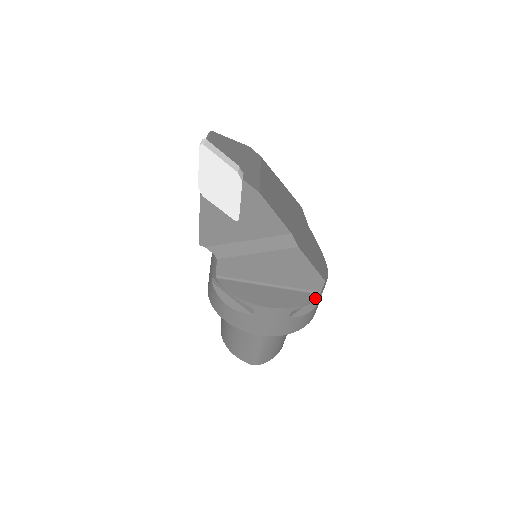
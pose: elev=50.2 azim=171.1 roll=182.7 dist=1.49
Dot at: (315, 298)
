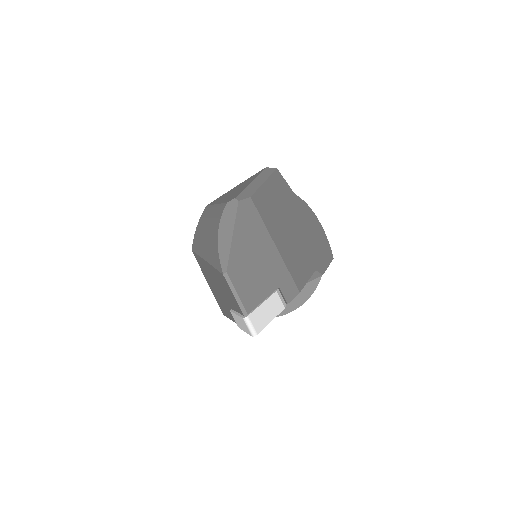
Dot at: occluded
